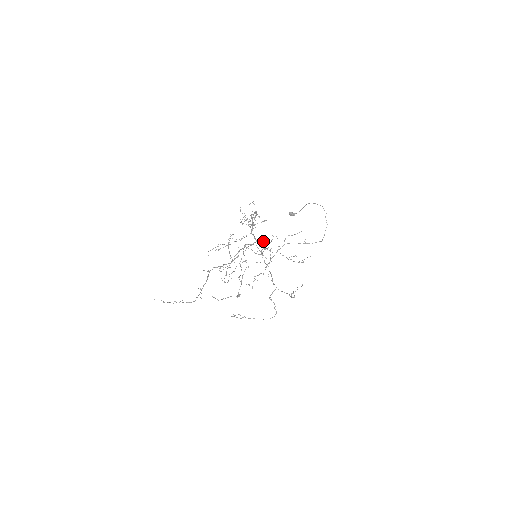
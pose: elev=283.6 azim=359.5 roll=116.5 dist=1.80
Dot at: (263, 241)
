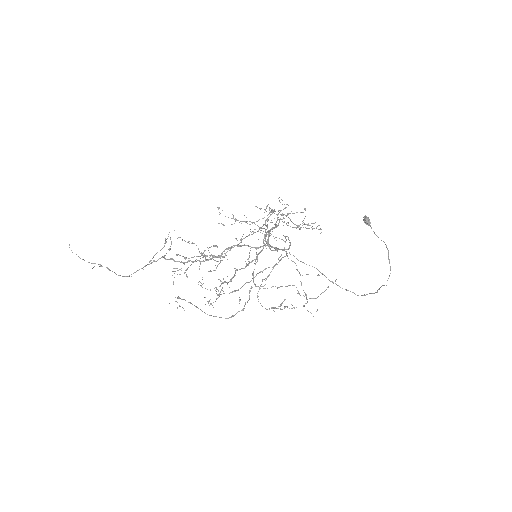
Dot at: occluded
